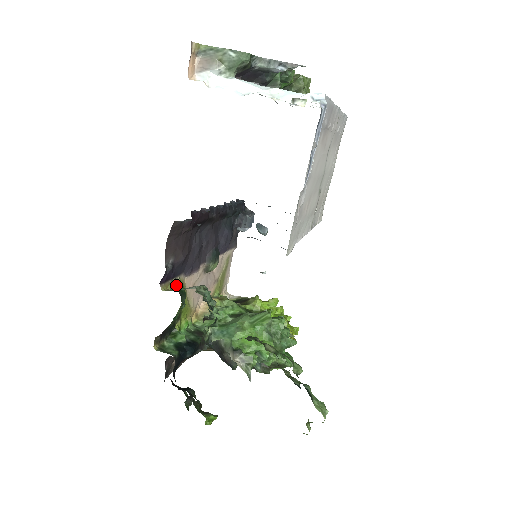
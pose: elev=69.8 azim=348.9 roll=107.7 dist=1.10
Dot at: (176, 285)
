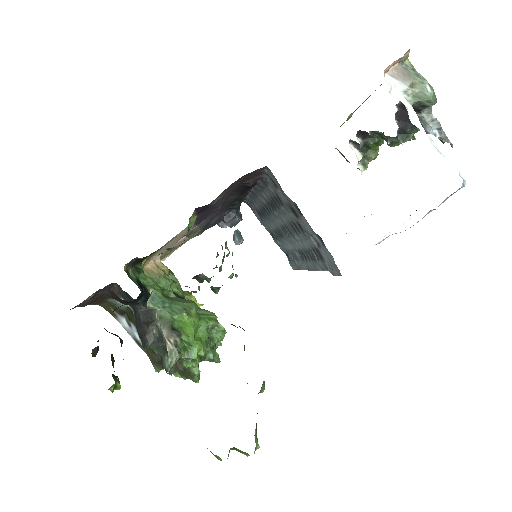
Dot at: (192, 223)
